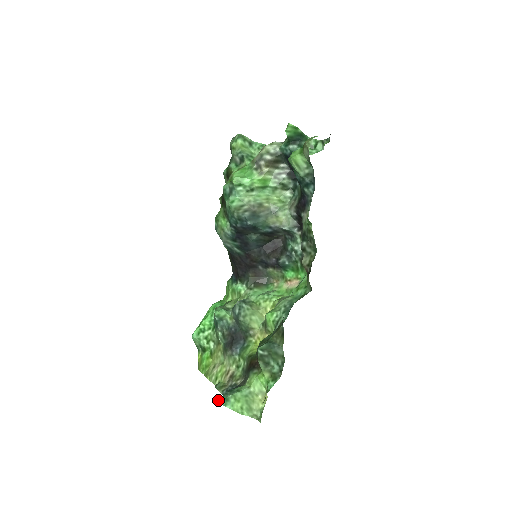
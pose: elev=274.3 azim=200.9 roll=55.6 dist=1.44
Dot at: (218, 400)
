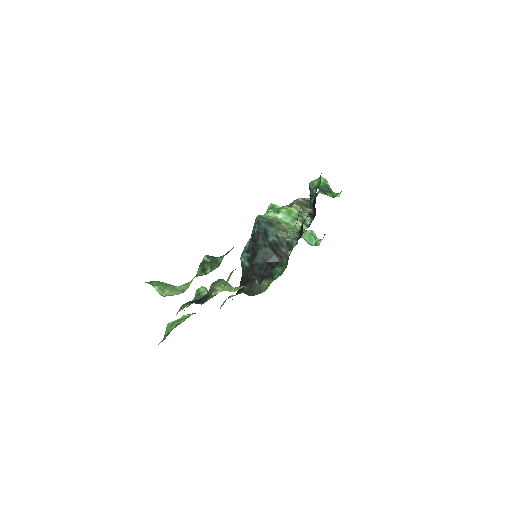
Dot at: occluded
